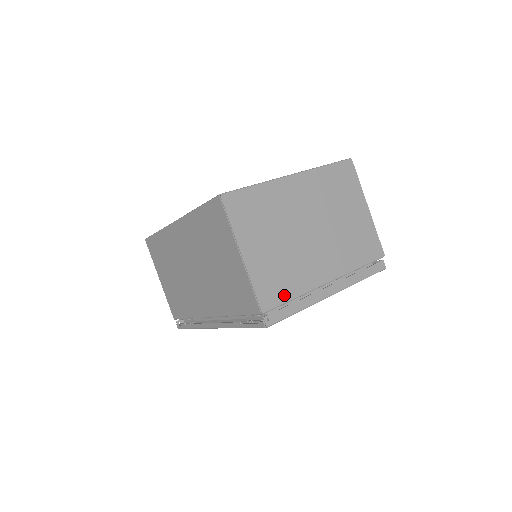
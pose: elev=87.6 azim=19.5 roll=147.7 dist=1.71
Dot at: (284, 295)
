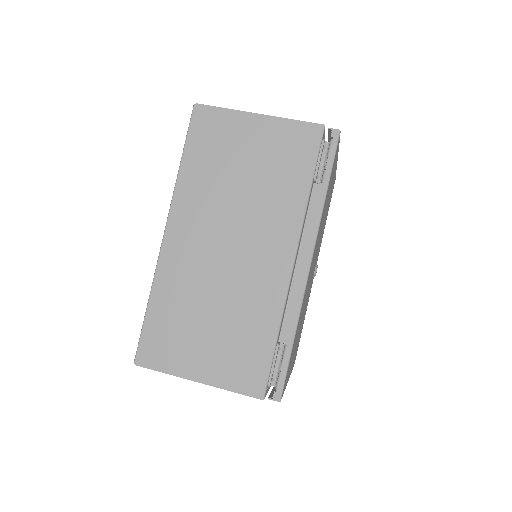
Dot at: occluded
